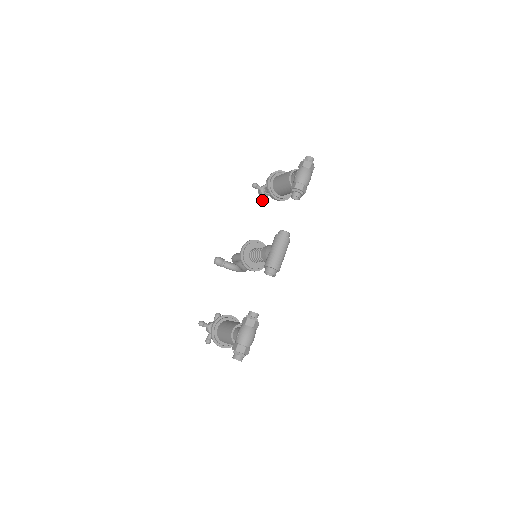
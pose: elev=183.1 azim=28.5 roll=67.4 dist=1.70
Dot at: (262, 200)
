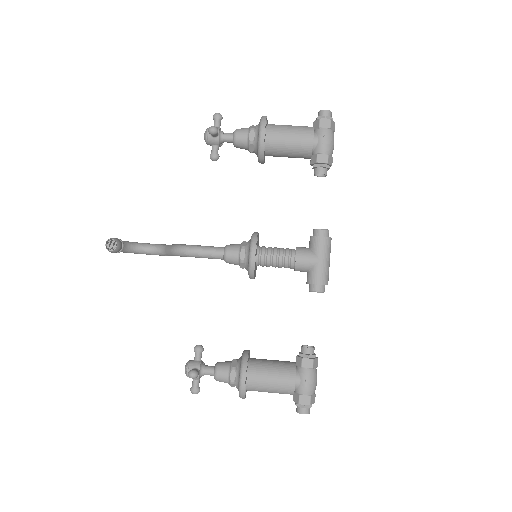
Dot at: (218, 154)
